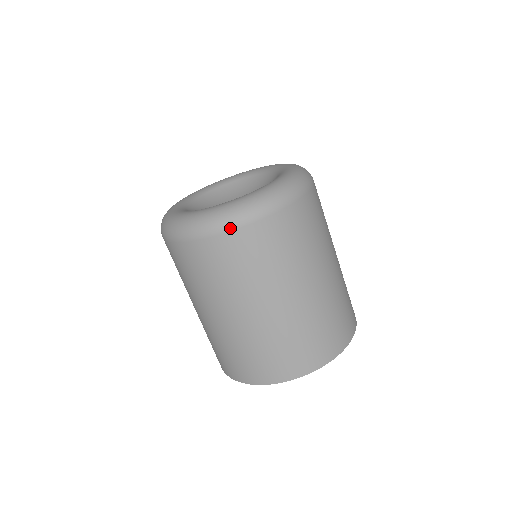
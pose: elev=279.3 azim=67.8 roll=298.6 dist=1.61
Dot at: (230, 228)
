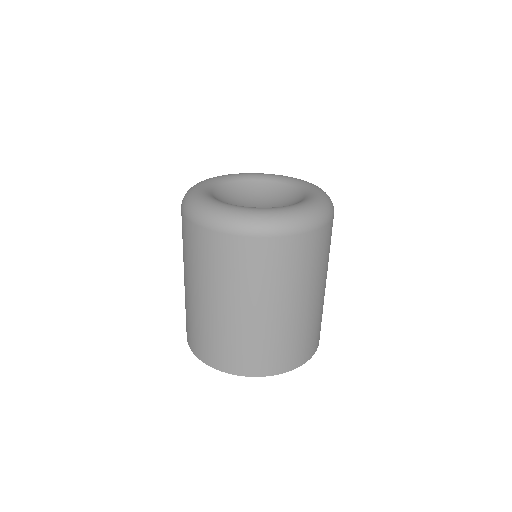
Dot at: (232, 232)
